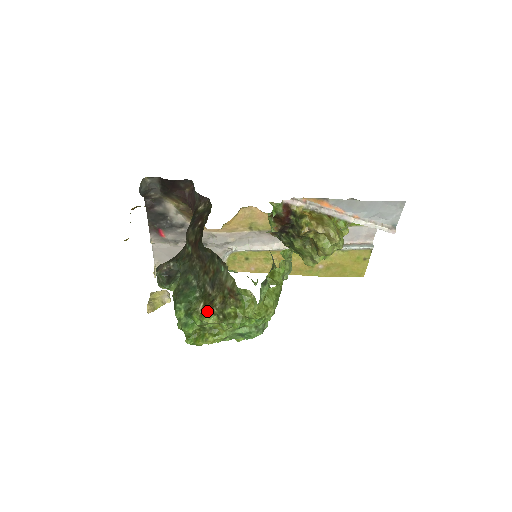
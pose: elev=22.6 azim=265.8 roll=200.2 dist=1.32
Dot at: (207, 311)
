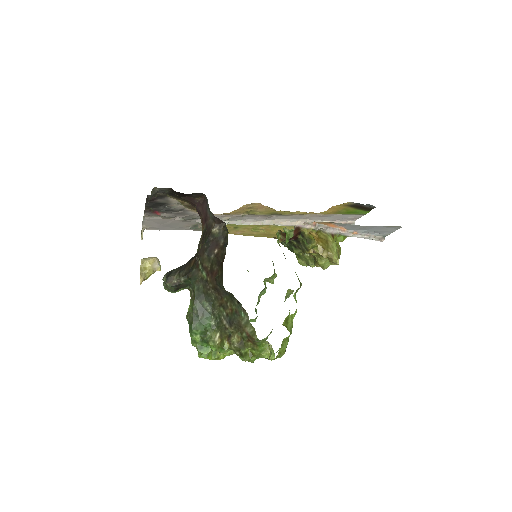
Dot at: (225, 347)
